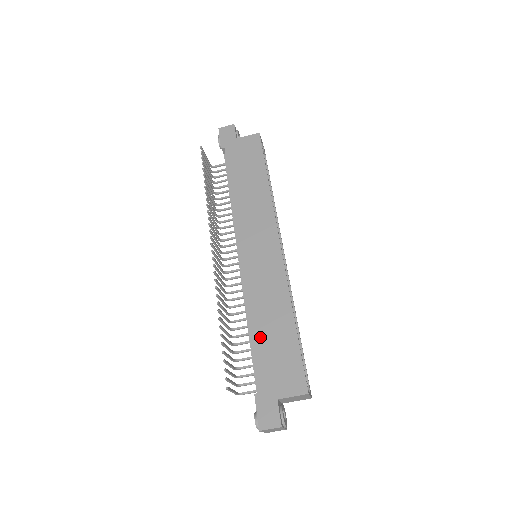
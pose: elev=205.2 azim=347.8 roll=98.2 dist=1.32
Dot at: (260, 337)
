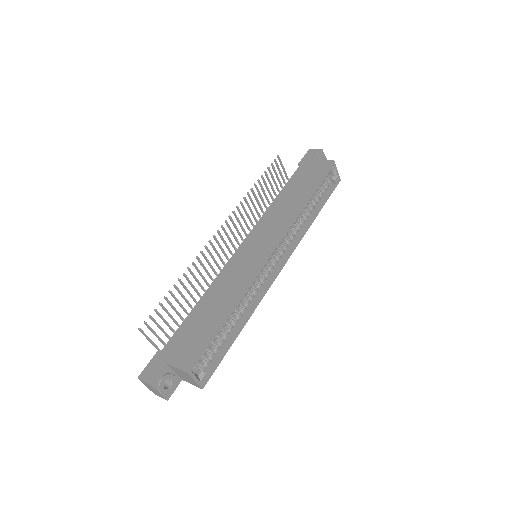
Dot at: (198, 312)
